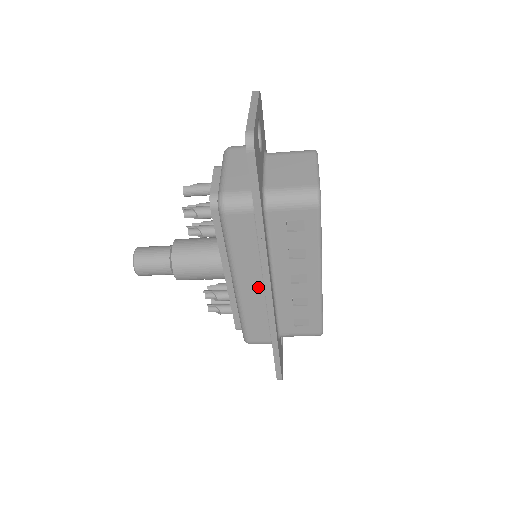
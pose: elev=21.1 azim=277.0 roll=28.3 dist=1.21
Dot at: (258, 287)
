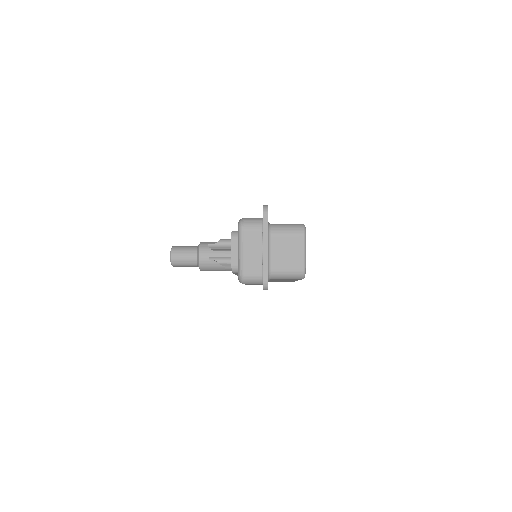
Dot at: occluded
